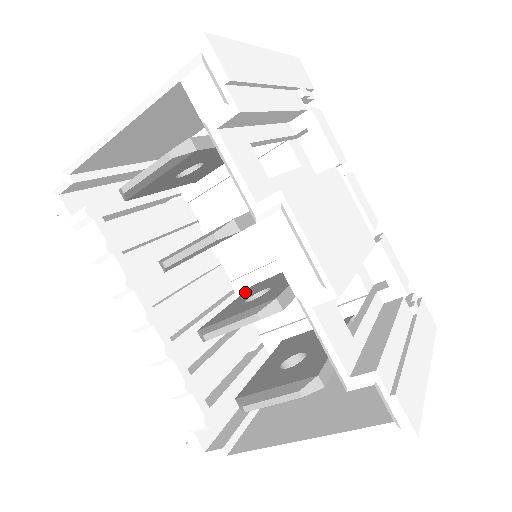
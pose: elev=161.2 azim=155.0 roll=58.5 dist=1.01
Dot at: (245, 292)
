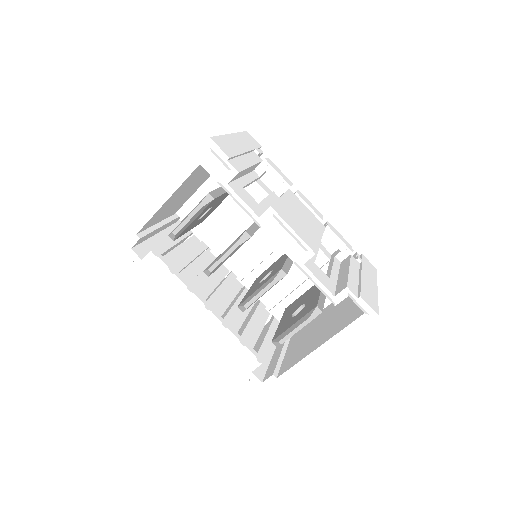
Dot at: (254, 282)
